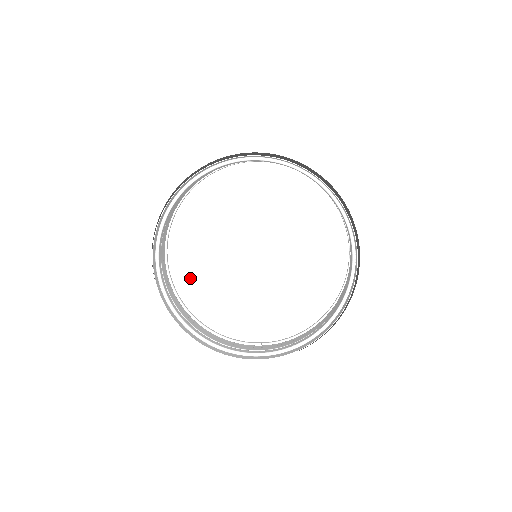
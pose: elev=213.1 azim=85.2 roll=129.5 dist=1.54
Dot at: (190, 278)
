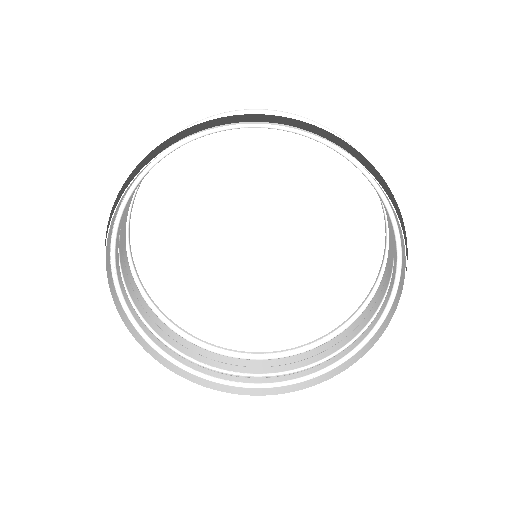
Dot at: (168, 191)
